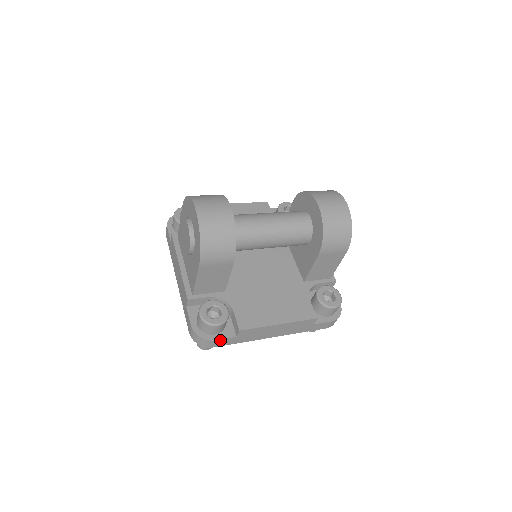
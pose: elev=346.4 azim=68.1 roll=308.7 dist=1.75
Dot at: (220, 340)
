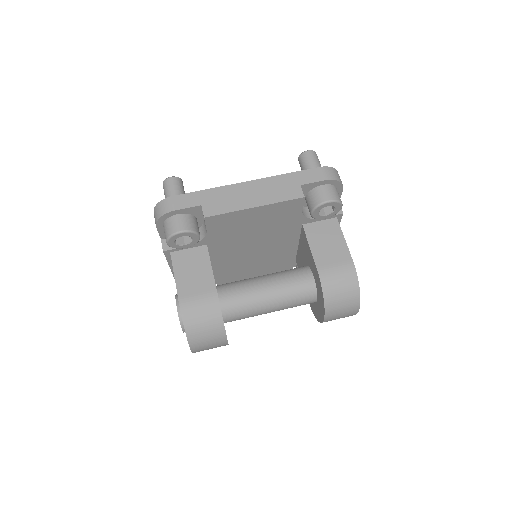
Dot at: occluded
